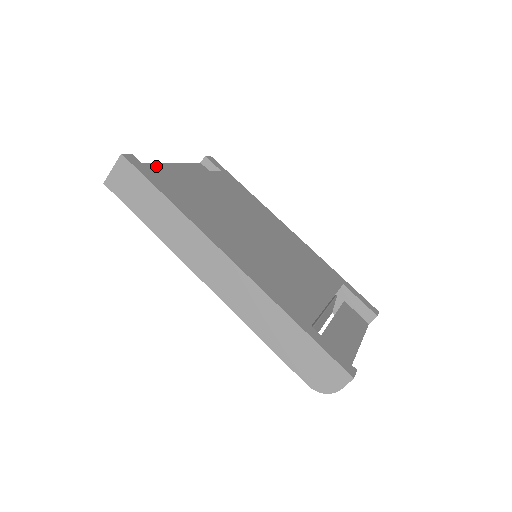
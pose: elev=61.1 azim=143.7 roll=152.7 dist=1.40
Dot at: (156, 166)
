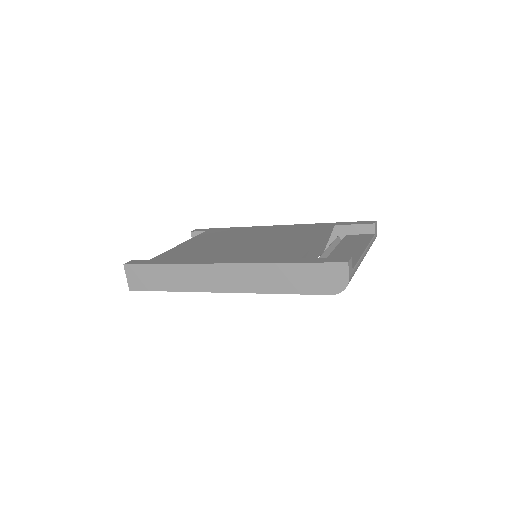
Dot at: occluded
